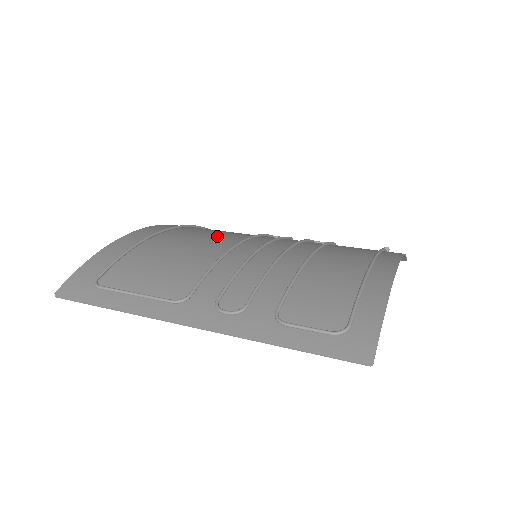
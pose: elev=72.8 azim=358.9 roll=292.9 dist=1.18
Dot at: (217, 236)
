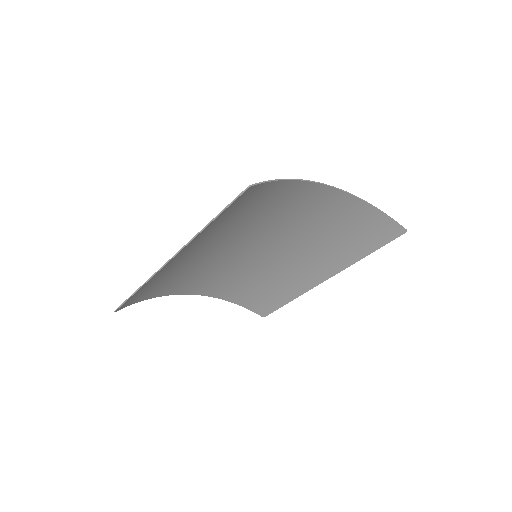
Dot at: (238, 267)
